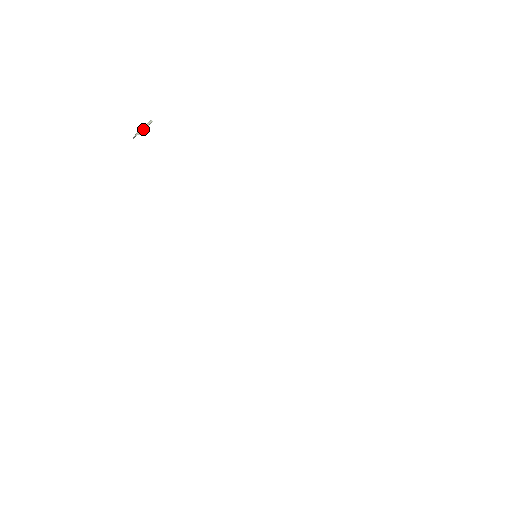
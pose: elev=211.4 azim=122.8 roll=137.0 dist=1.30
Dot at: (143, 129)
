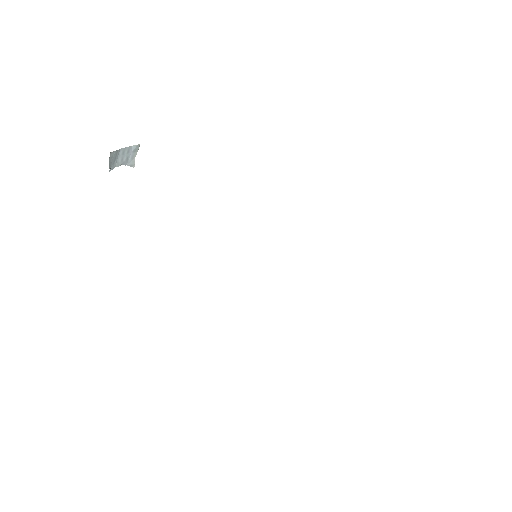
Dot at: occluded
